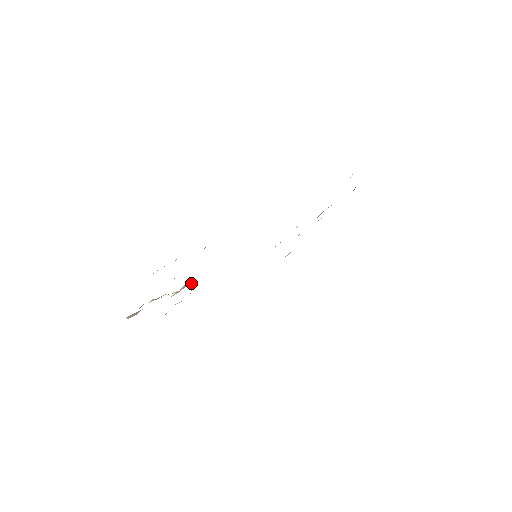
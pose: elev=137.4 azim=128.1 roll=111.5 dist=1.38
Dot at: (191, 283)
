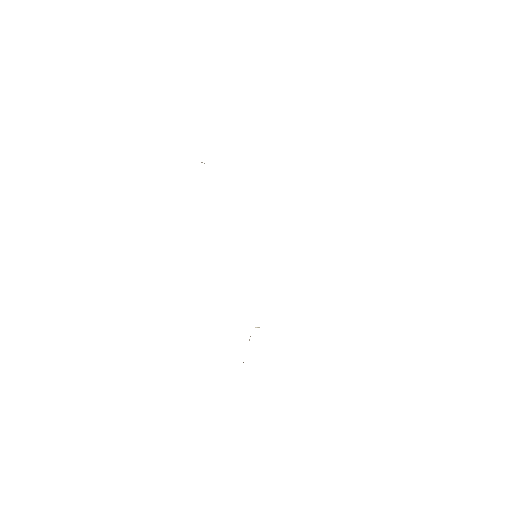
Dot at: occluded
